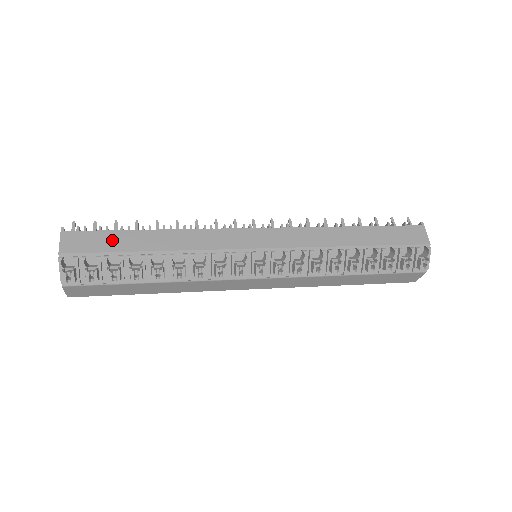
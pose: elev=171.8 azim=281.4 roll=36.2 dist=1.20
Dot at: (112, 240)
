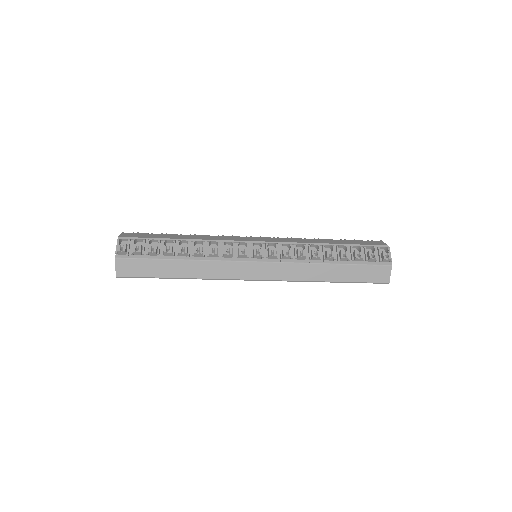
Dot at: (155, 236)
